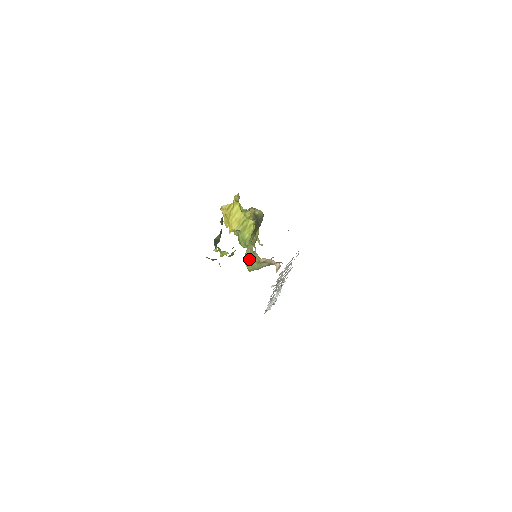
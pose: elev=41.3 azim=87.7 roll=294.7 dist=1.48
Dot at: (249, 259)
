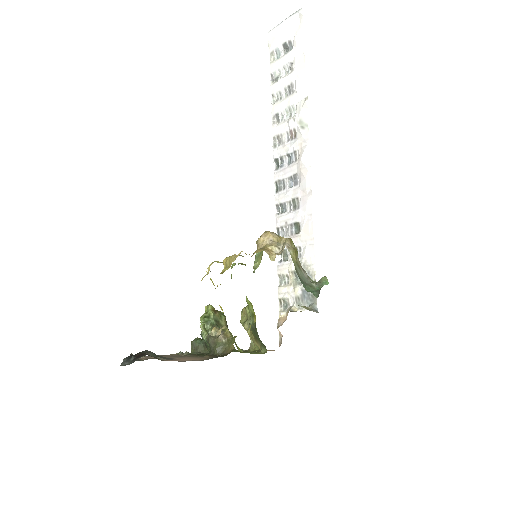
Dot at: occluded
